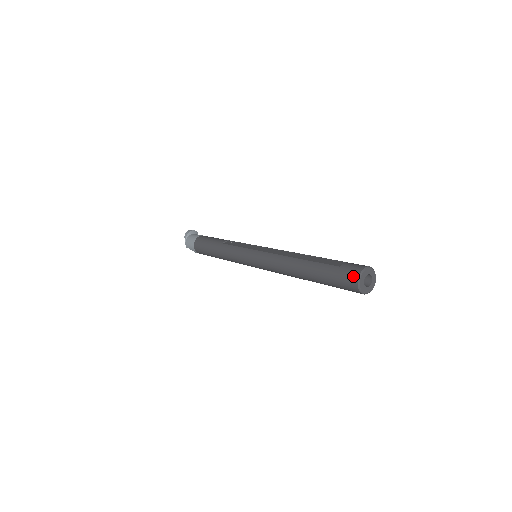
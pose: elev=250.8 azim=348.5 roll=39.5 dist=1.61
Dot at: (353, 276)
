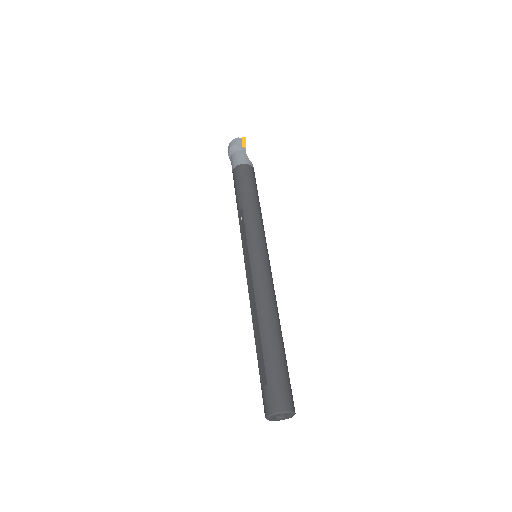
Dot at: occluded
